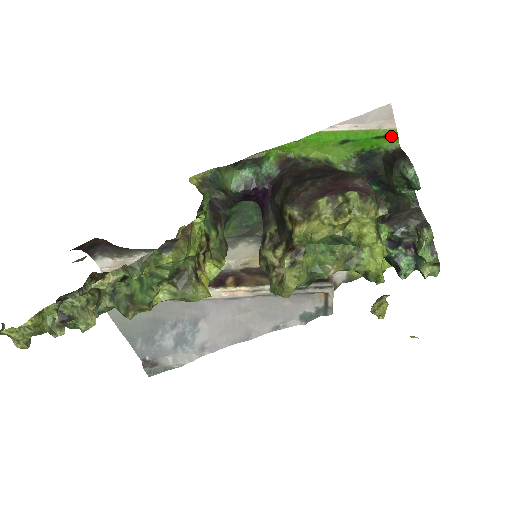
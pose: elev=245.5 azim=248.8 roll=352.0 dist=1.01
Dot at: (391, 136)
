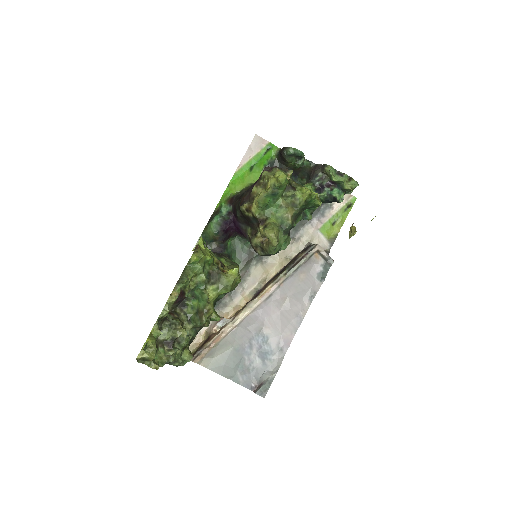
Dot at: (270, 147)
